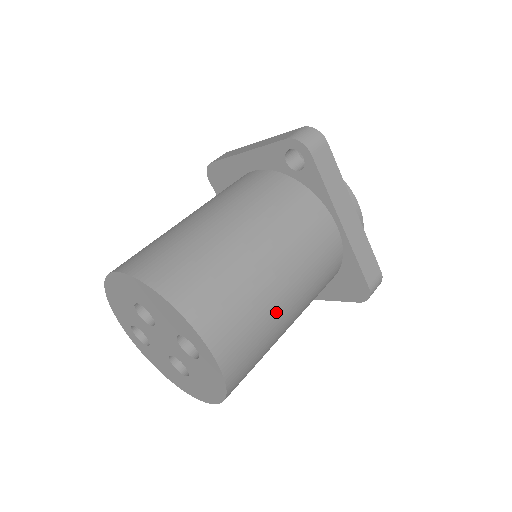
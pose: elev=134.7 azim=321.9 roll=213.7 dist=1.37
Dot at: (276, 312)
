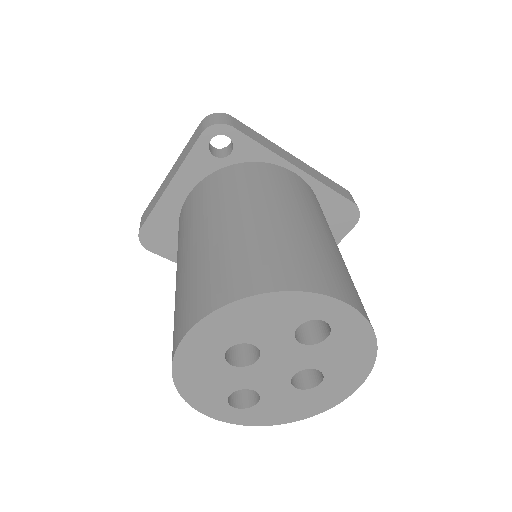
Dot at: (335, 251)
